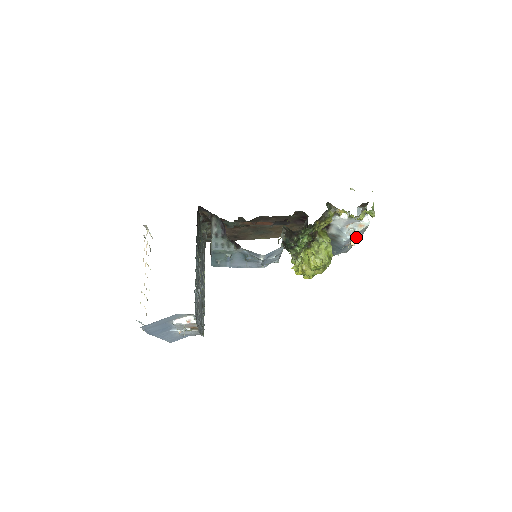
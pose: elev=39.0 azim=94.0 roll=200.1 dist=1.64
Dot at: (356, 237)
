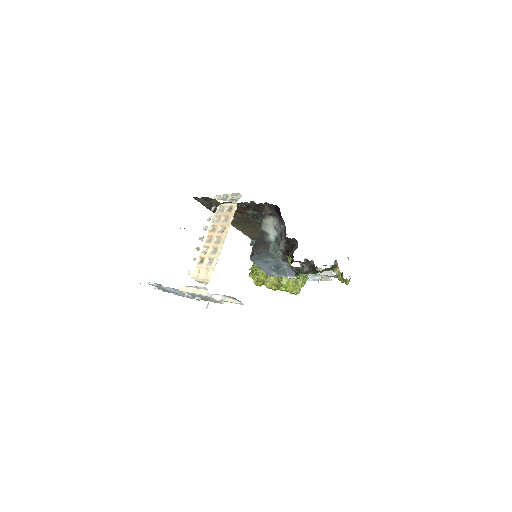
Dot at: occluded
